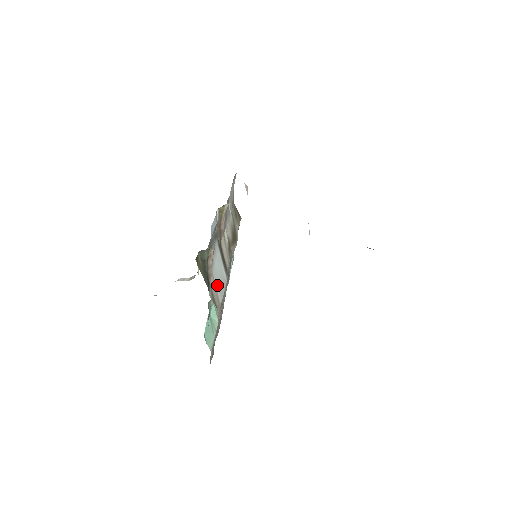
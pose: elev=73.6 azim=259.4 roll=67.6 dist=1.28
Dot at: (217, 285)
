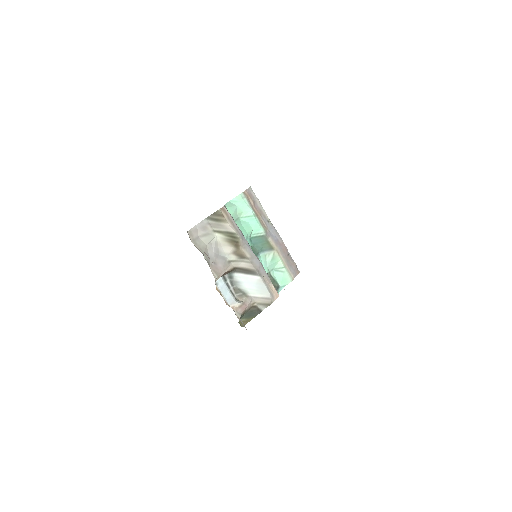
Dot at: (260, 294)
